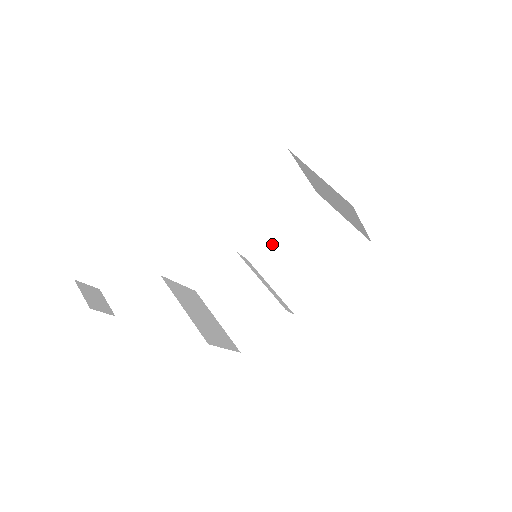
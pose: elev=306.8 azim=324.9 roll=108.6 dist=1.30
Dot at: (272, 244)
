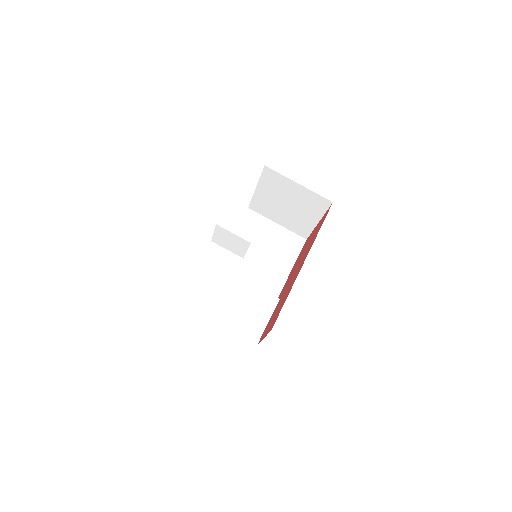
Dot at: occluded
